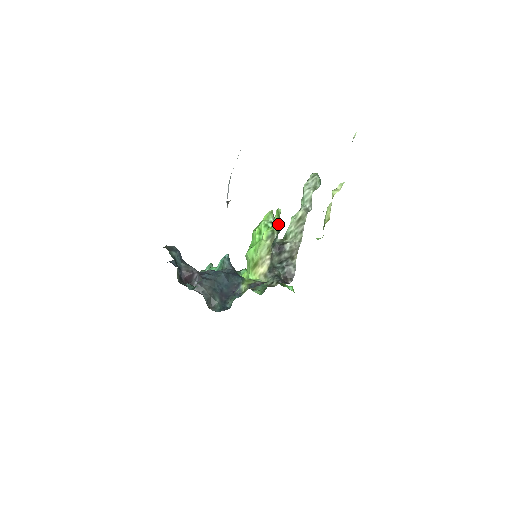
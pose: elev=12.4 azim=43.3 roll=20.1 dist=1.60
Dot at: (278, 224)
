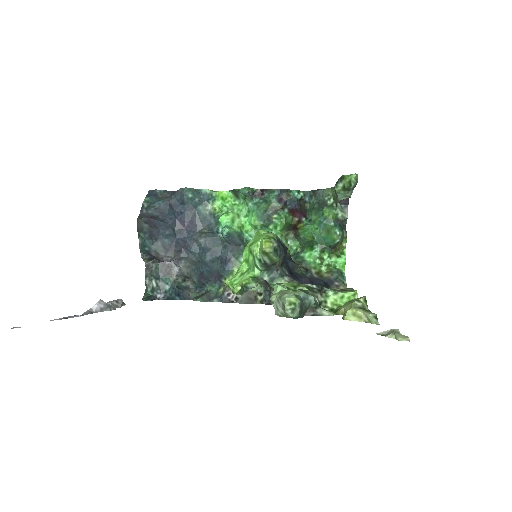
Dot at: (242, 291)
